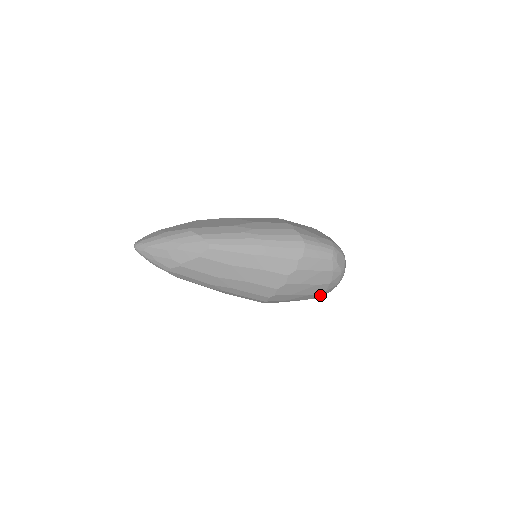
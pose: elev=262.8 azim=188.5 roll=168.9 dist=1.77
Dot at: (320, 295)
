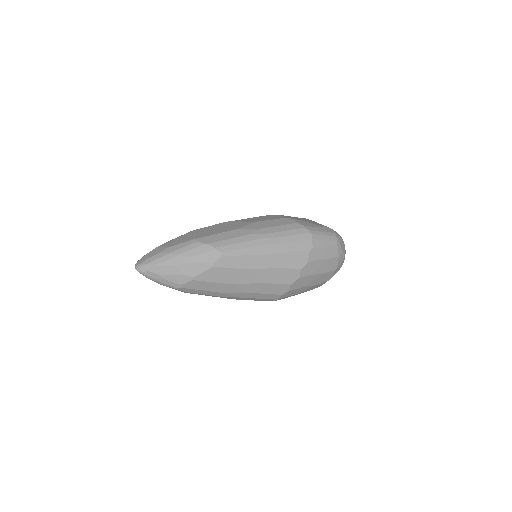
Dot at: occluded
